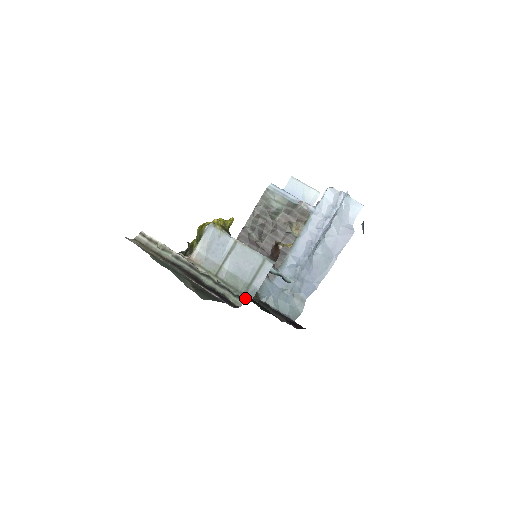
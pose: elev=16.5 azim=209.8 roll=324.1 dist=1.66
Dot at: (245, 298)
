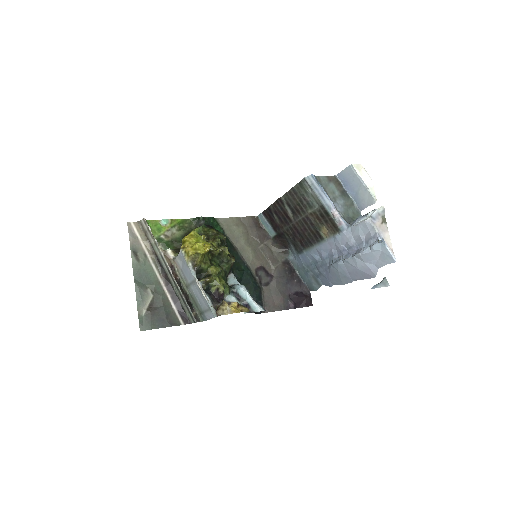
Dot at: (200, 317)
